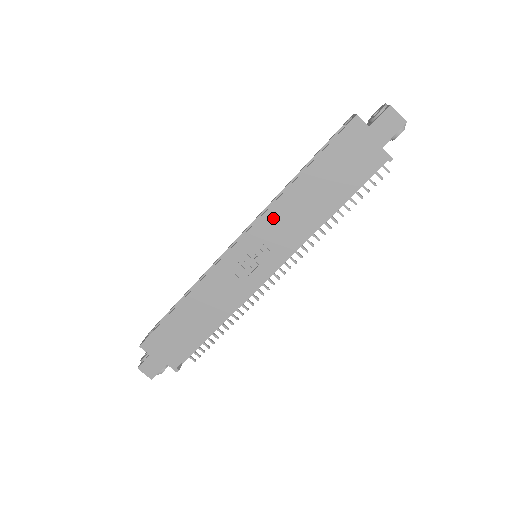
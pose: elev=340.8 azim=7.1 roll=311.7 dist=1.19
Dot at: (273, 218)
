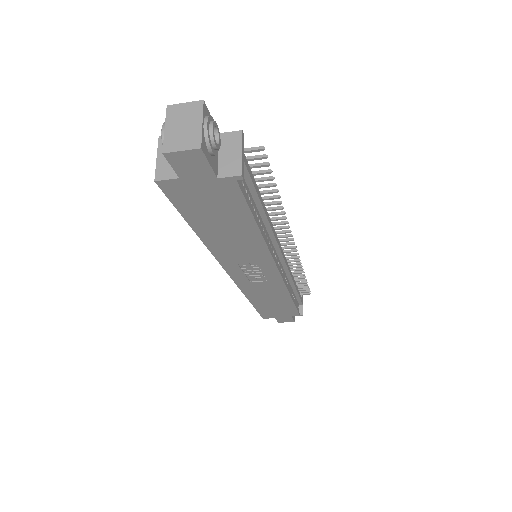
Dot at: (225, 256)
